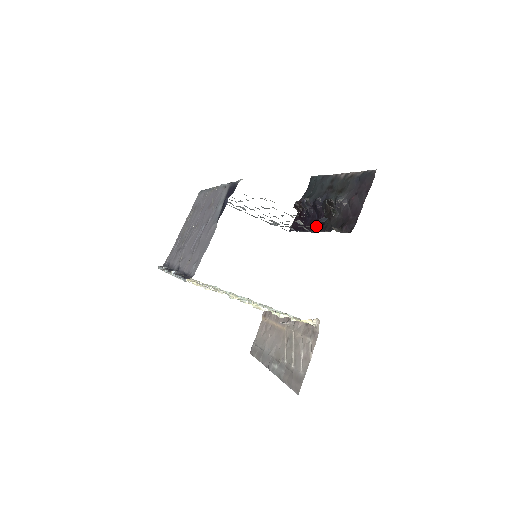
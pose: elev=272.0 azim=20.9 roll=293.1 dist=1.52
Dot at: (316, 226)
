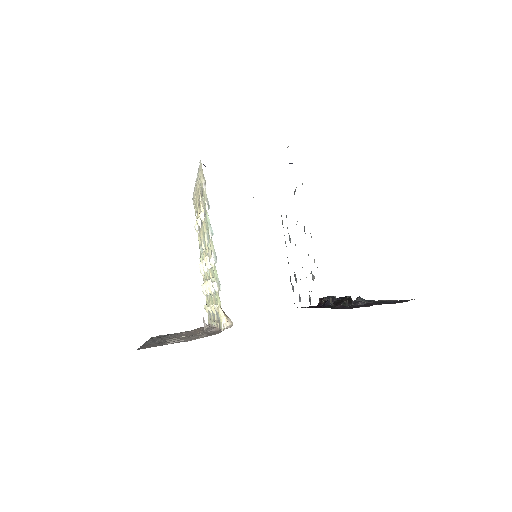
Dot at: occluded
